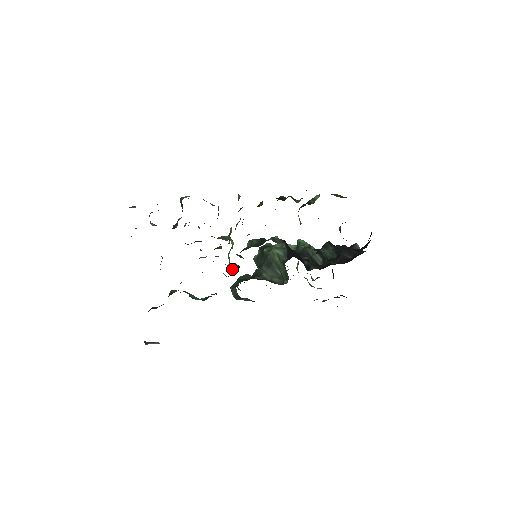
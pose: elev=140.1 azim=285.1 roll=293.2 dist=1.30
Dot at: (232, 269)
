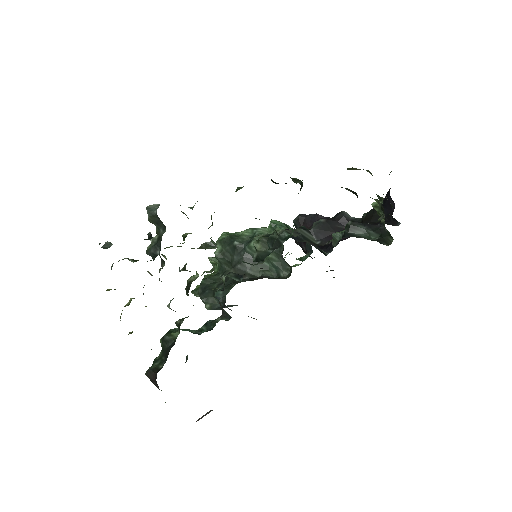
Dot at: (239, 281)
